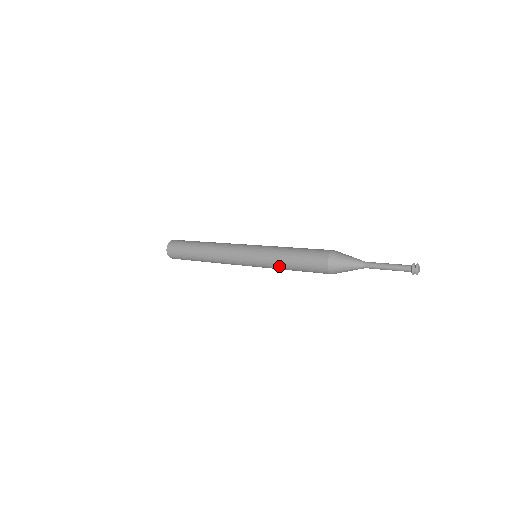
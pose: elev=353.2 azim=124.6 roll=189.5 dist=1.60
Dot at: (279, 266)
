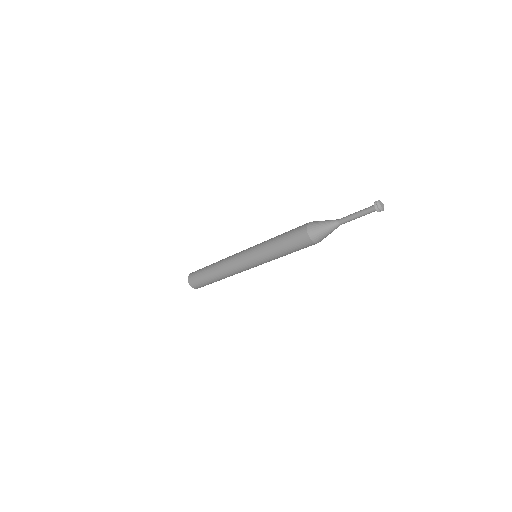
Dot at: (271, 250)
